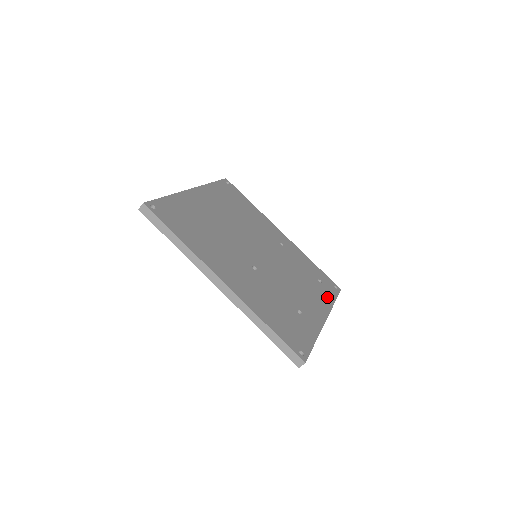
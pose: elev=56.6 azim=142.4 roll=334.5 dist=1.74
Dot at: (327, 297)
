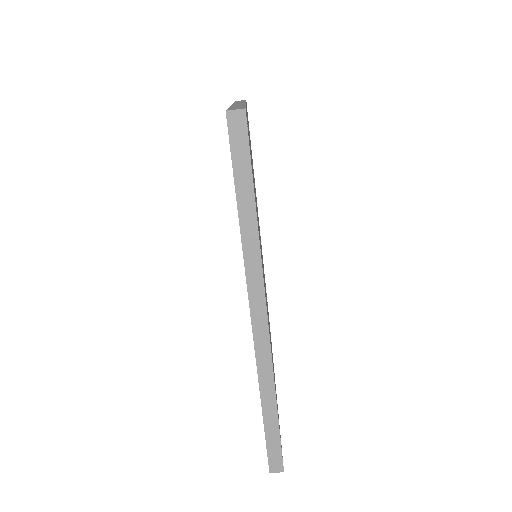
Dot at: occluded
